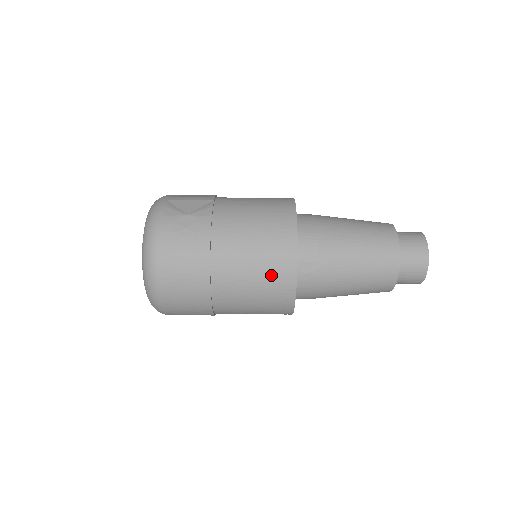
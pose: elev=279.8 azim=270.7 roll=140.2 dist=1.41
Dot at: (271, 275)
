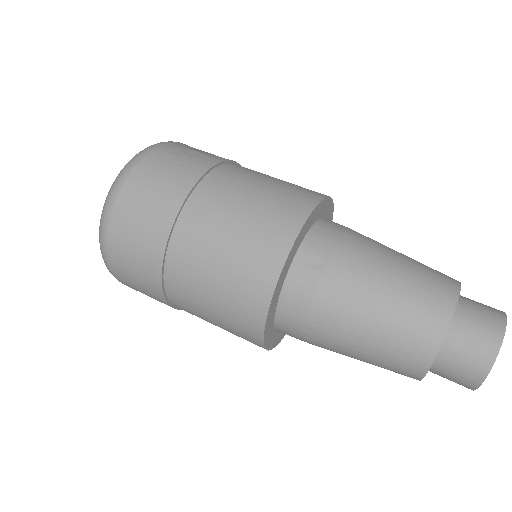
Dot at: (255, 239)
